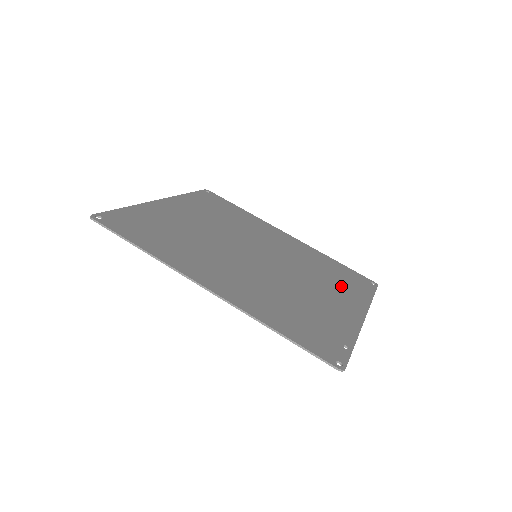
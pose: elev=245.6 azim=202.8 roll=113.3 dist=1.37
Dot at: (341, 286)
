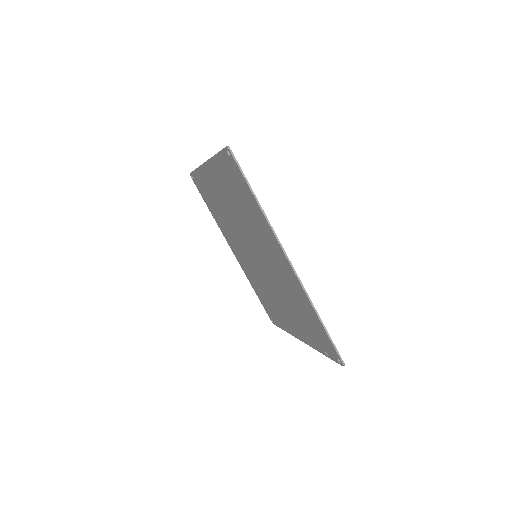
Dot at: occluded
